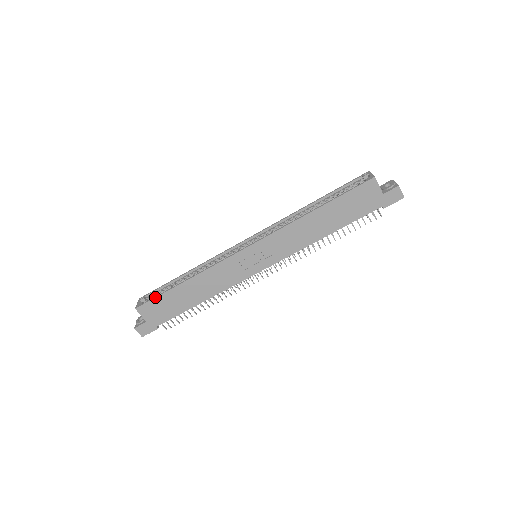
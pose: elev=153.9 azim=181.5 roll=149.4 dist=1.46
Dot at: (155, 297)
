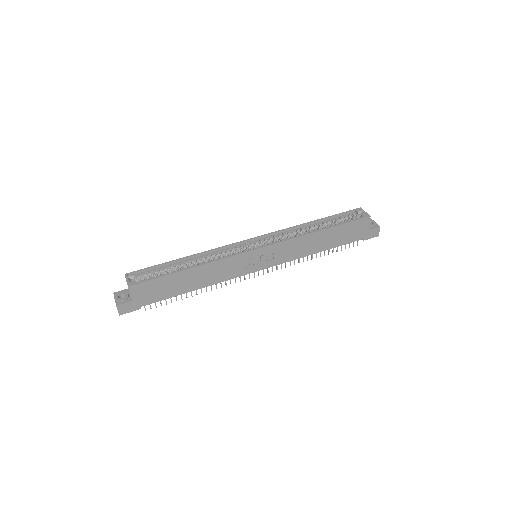
Dot at: (154, 278)
